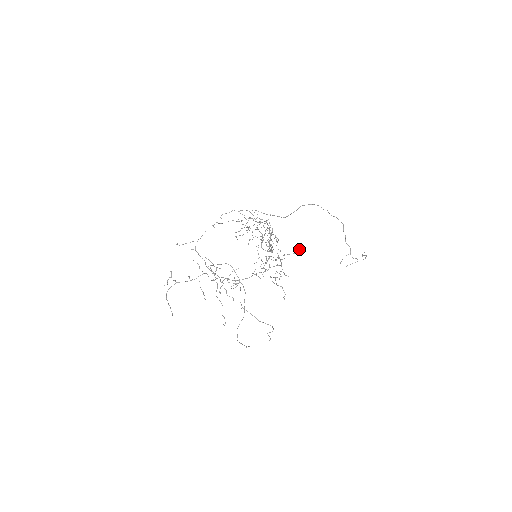
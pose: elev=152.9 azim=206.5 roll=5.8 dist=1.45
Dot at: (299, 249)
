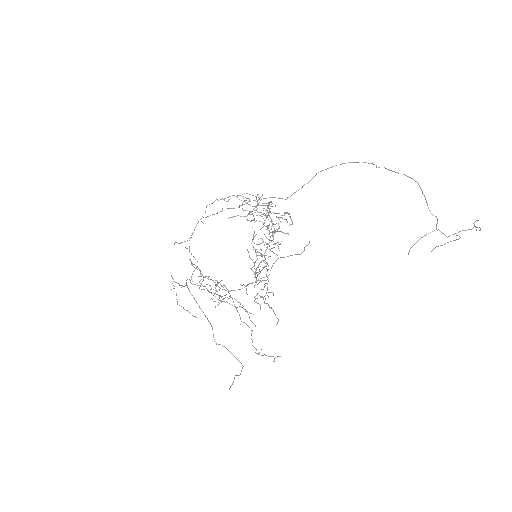
Dot at: (304, 249)
